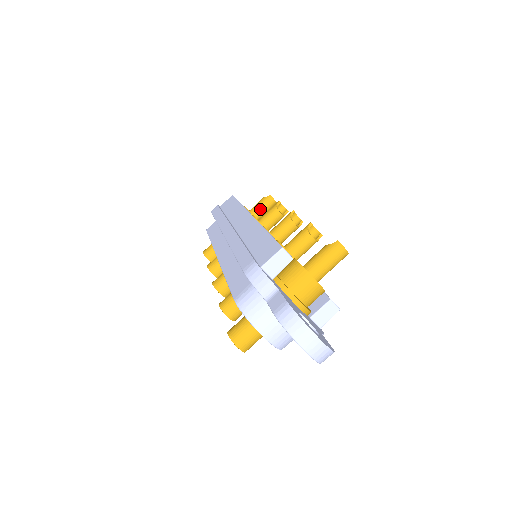
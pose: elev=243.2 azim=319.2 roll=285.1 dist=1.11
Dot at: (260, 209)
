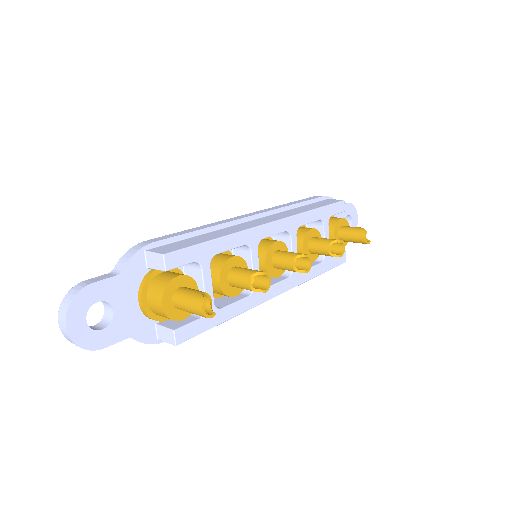
Dot at: (347, 233)
